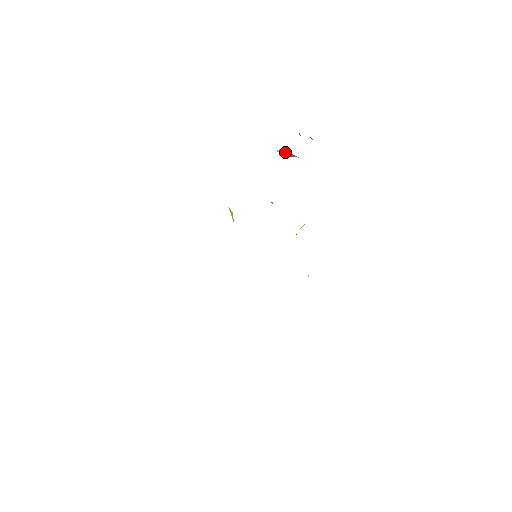
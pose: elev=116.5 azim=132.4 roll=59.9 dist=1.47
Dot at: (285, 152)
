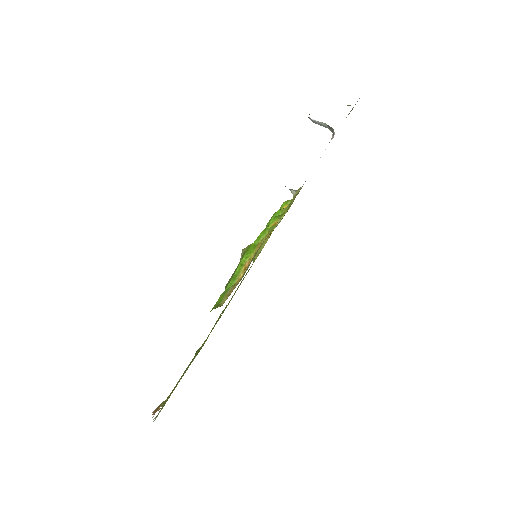
Dot at: (324, 125)
